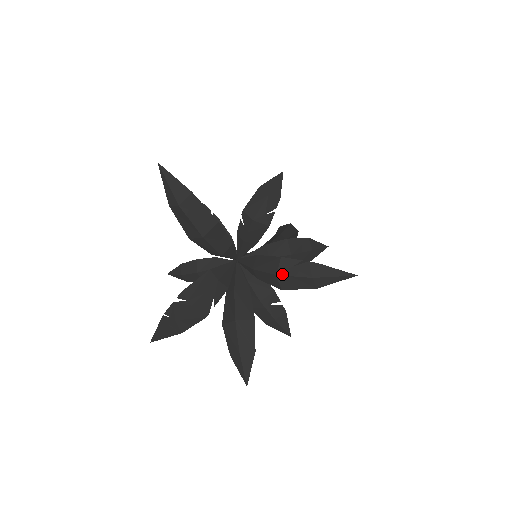
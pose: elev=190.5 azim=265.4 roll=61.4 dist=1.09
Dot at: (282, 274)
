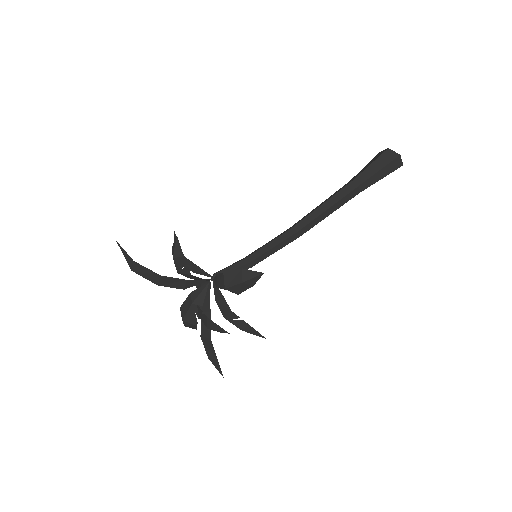
Dot at: (200, 317)
